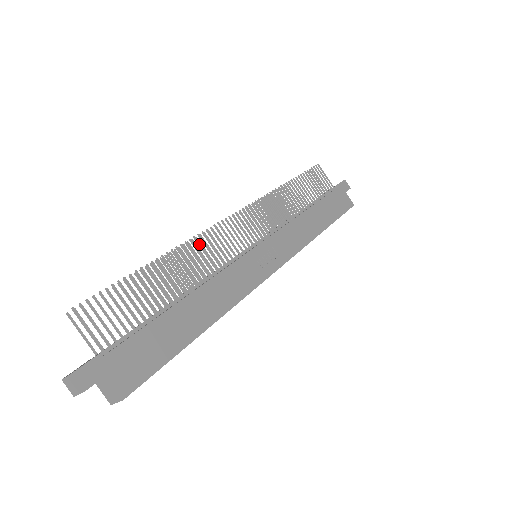
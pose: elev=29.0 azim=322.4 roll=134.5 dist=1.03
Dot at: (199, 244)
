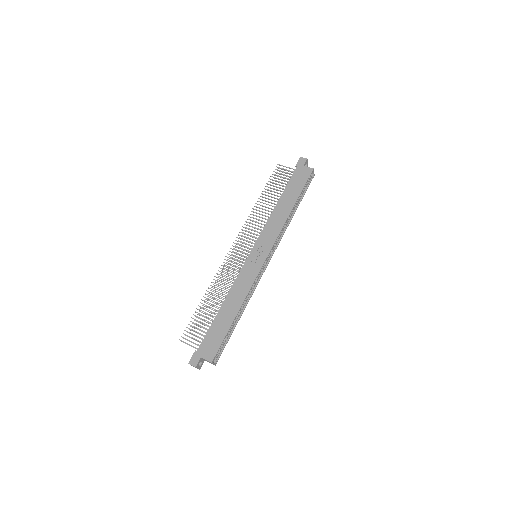
Dot at: (220, 275)
